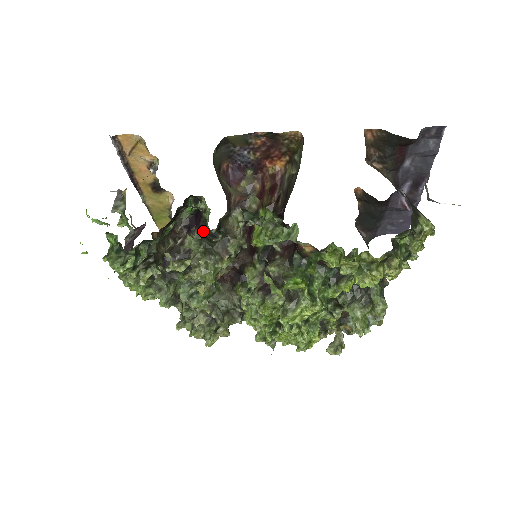
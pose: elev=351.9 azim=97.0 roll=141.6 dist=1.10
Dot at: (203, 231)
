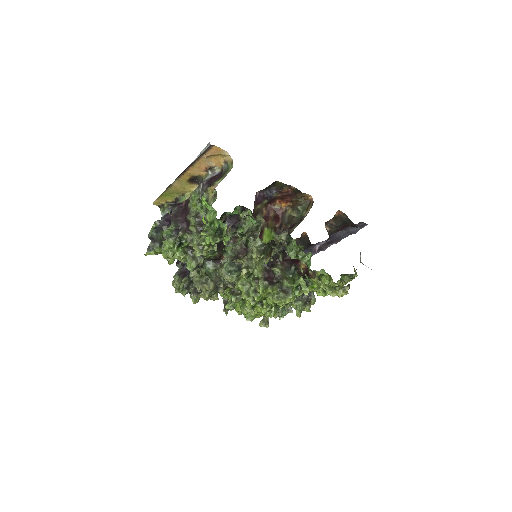
Dot at: (271, 240)
